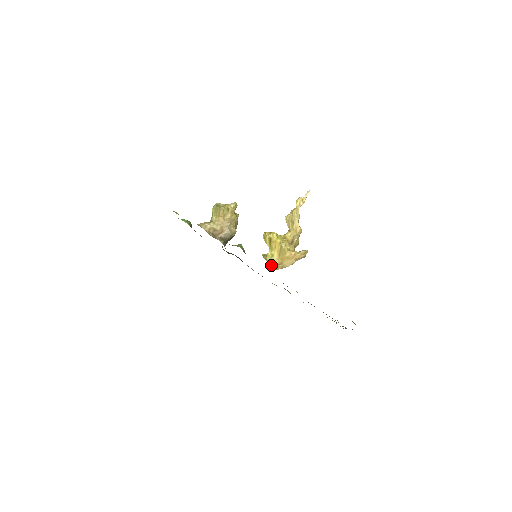
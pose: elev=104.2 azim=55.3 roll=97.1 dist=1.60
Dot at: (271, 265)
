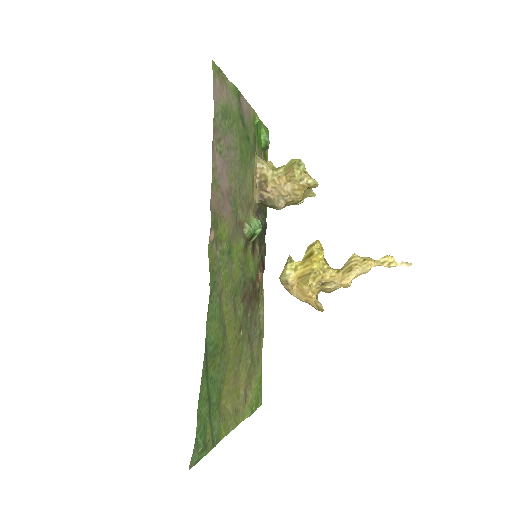
Dot at: (283, 275)
